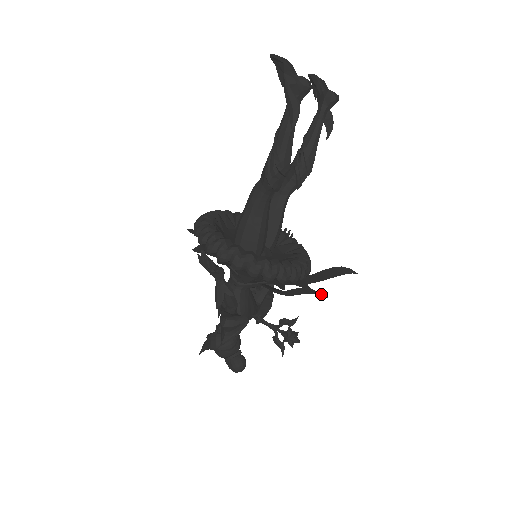
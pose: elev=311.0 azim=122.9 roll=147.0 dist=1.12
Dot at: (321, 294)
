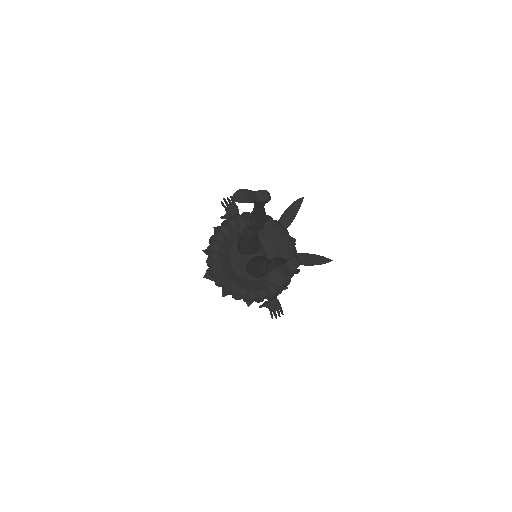
Dot at: (328, 262)
